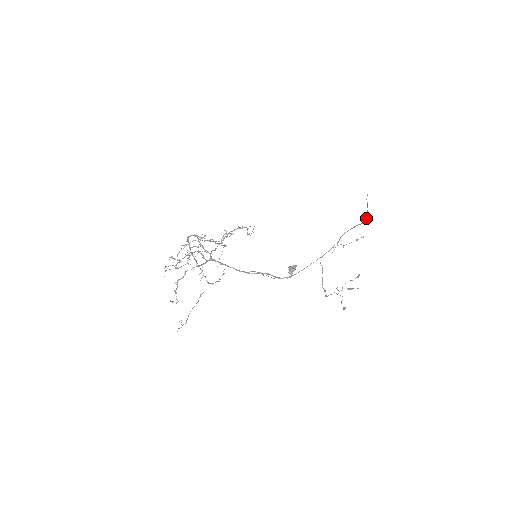
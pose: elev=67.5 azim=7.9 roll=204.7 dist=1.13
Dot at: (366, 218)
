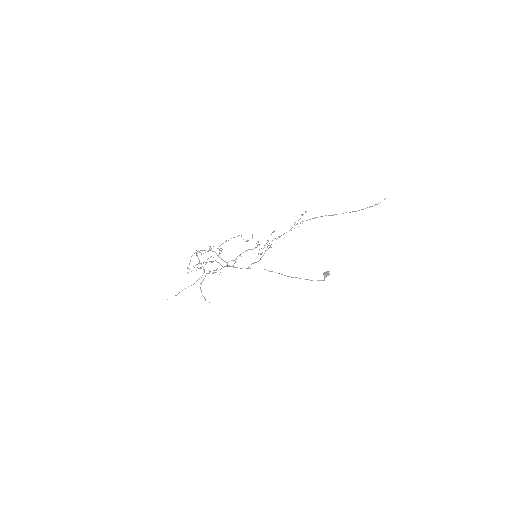
Dot at: (361, 209)
